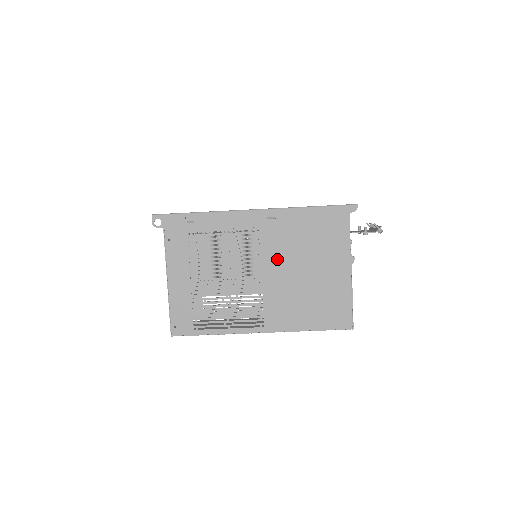
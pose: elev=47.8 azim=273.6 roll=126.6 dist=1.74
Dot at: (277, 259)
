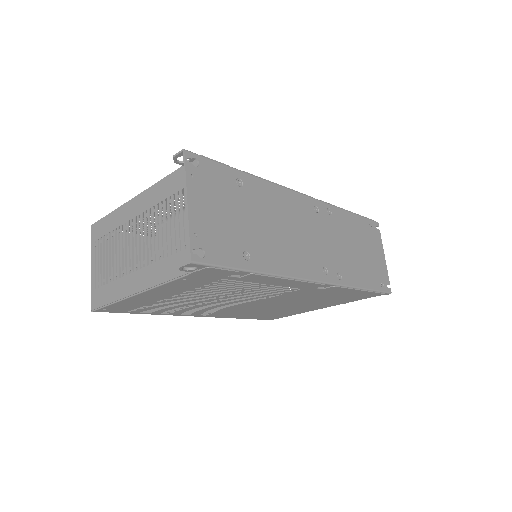
Dot at: (280, 301)
